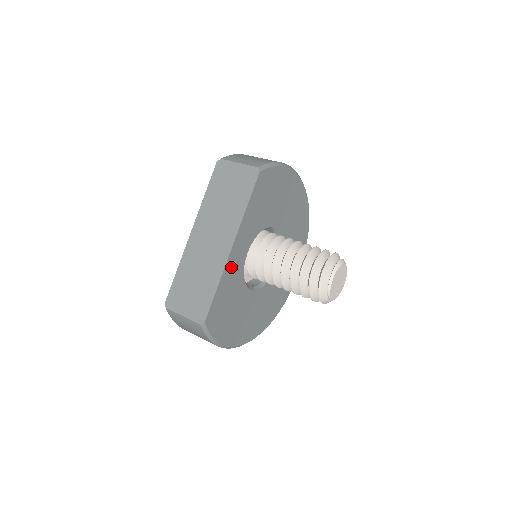
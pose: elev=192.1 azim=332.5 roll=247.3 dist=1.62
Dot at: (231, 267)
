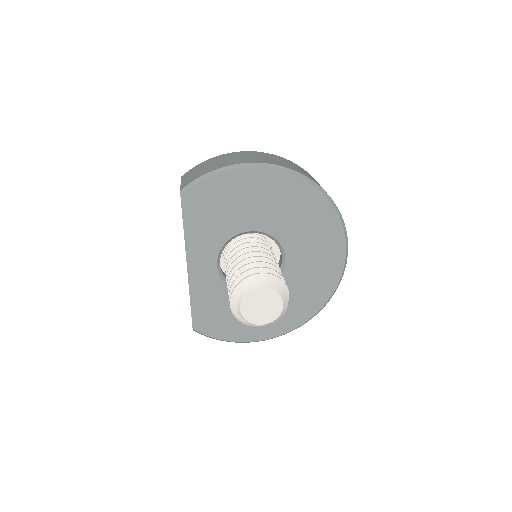
Dot at: (199, 283)
